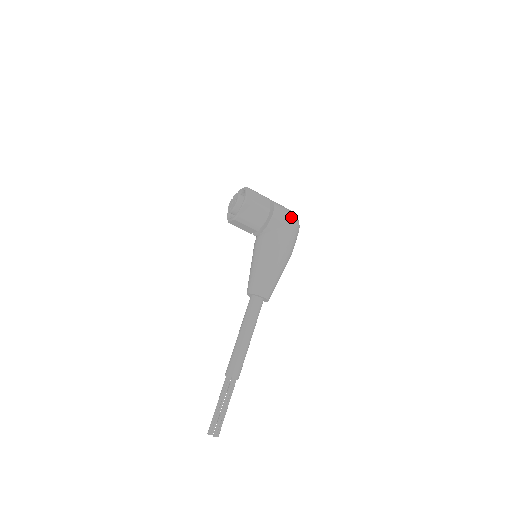
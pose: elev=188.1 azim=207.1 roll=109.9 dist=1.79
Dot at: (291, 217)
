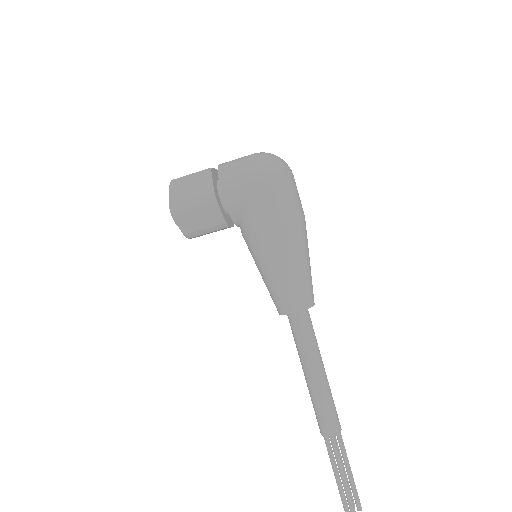
Dot at: (253, 172)
